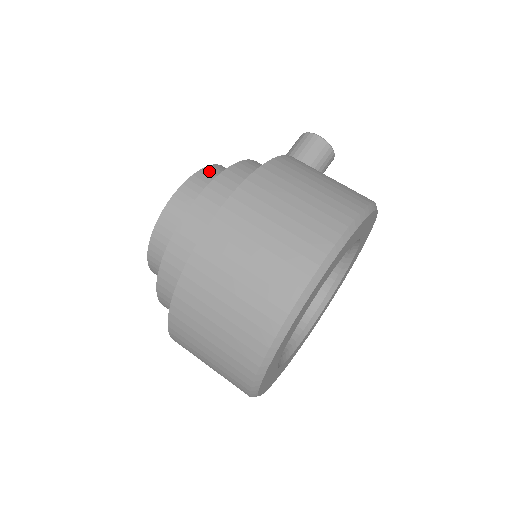
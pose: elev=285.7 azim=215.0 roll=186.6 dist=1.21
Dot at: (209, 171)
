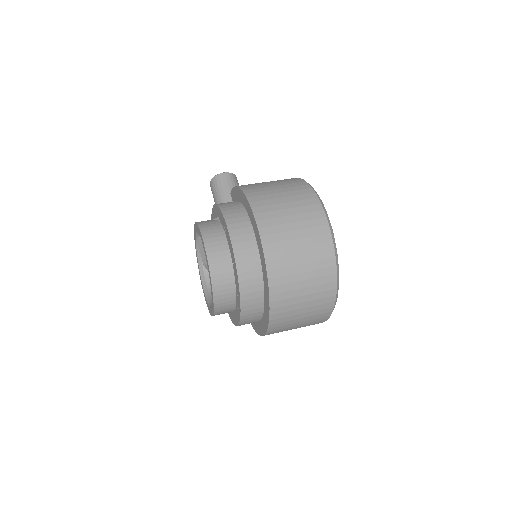
Dot at: (203, 225)
